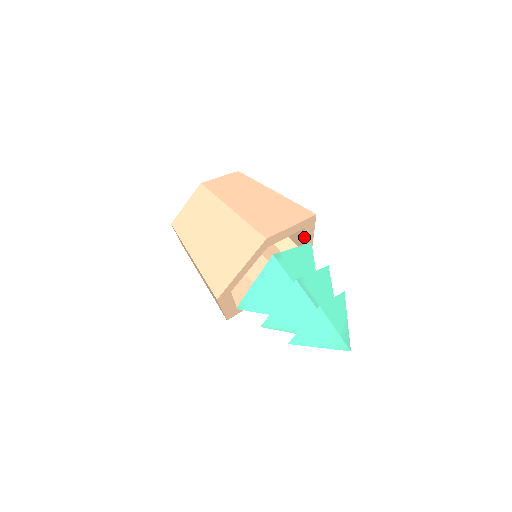
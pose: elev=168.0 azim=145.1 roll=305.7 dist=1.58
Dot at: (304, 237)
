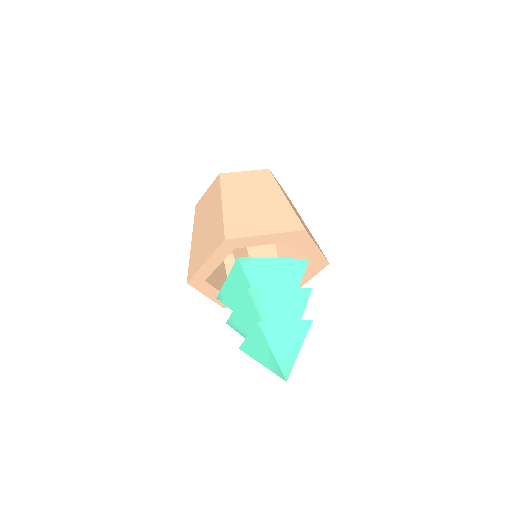
Dot at: (303, 251)
